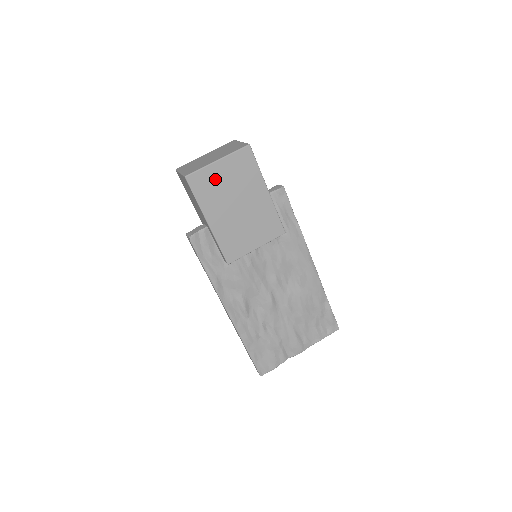
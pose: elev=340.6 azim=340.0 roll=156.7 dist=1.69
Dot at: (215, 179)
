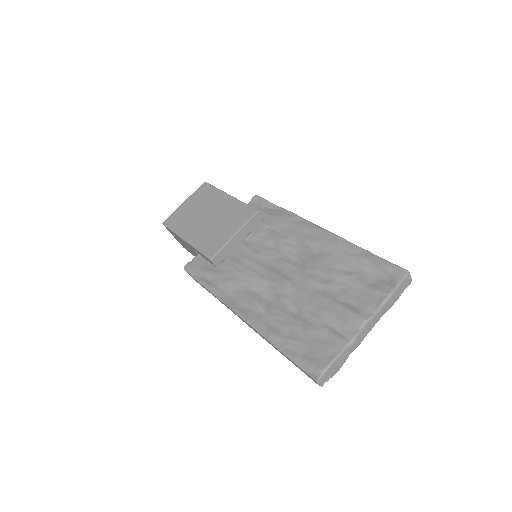
Dot at: (184, 212)
